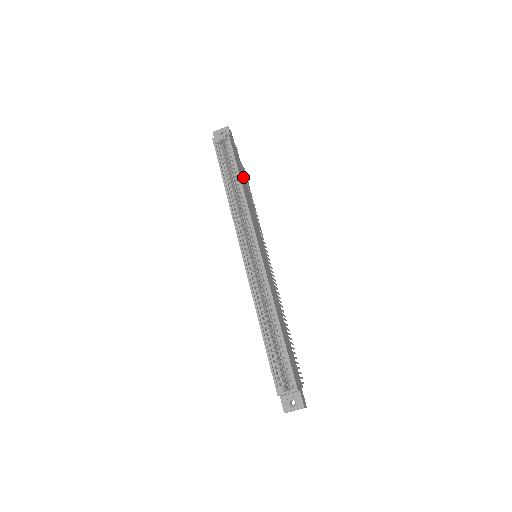
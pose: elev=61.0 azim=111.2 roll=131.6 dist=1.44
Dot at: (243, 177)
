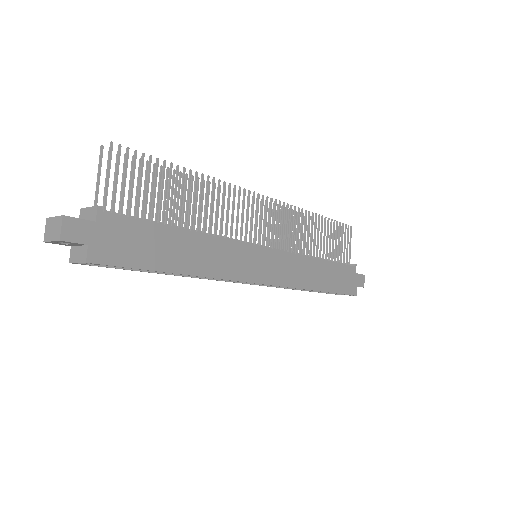
Dot at: (166, 241)
